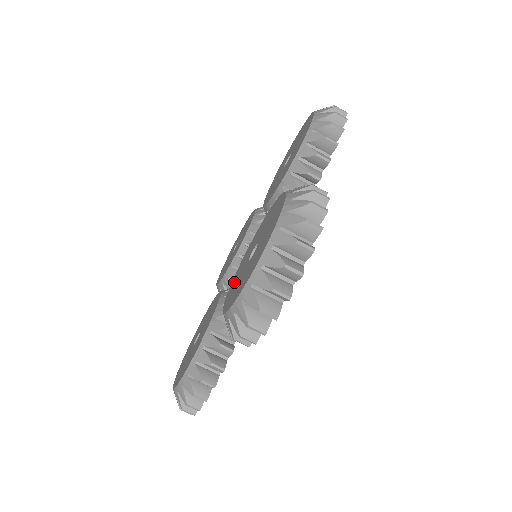
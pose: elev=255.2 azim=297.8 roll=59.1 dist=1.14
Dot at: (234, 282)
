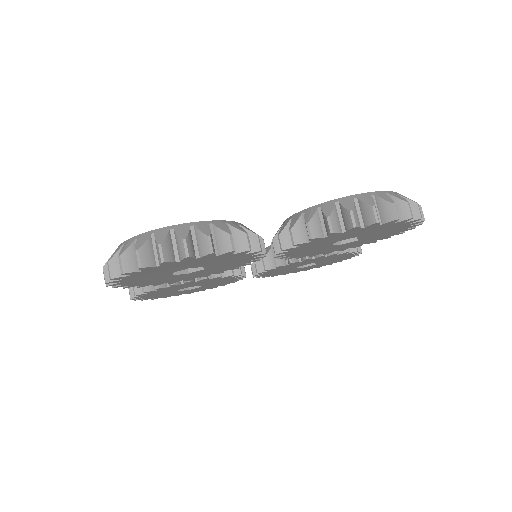
Dot at: occluded
